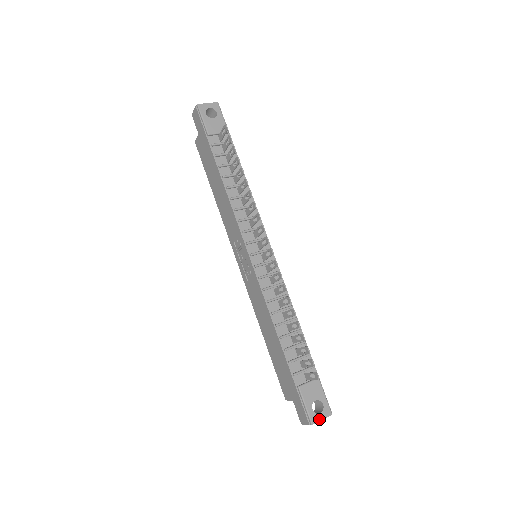
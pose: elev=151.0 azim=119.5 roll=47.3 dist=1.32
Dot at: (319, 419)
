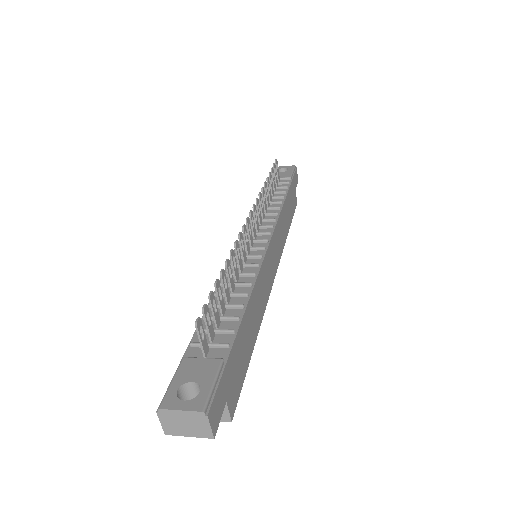
Dot at: (176, 407)
